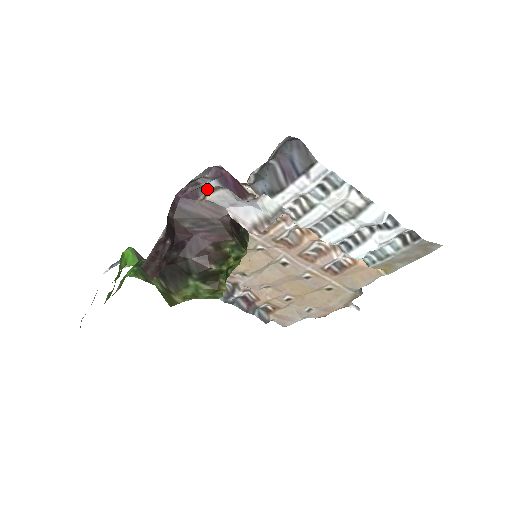
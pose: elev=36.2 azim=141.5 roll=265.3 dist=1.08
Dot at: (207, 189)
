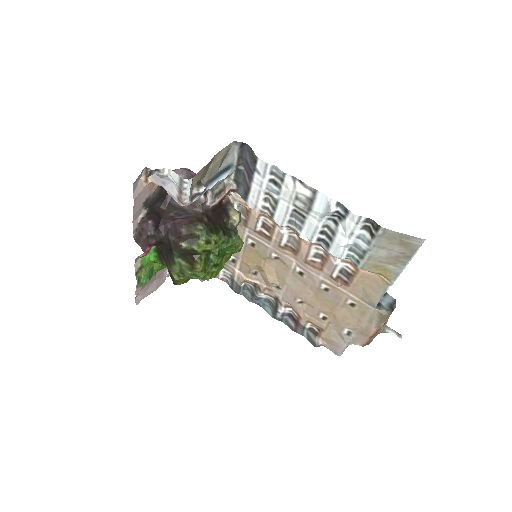
Dot at: occluded
